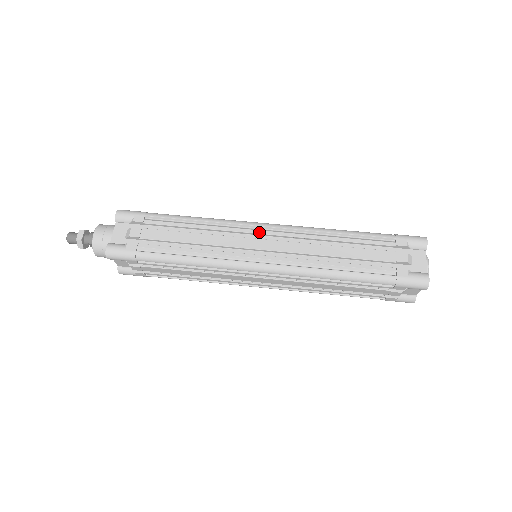
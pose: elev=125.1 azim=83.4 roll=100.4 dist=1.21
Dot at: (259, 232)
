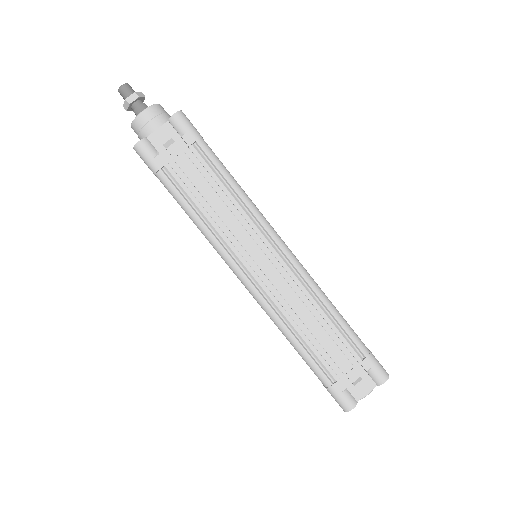
Dot at: (272, 249)
